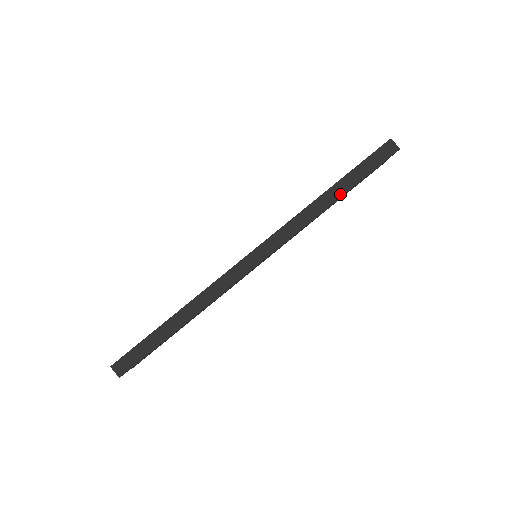
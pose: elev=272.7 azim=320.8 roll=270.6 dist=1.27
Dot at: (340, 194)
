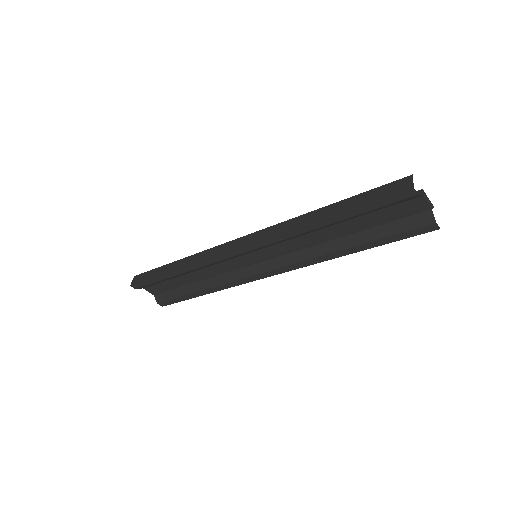
Dot at: (327, 215)
